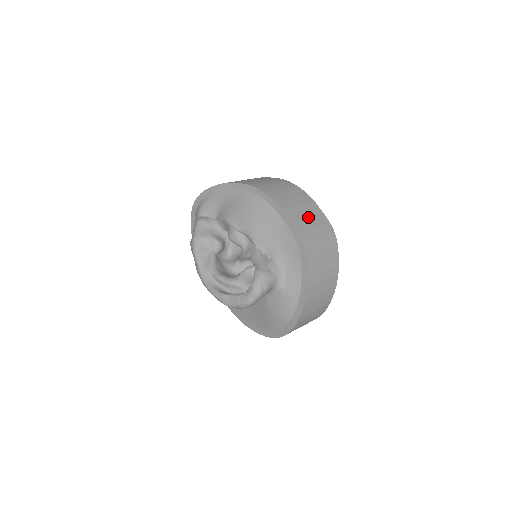
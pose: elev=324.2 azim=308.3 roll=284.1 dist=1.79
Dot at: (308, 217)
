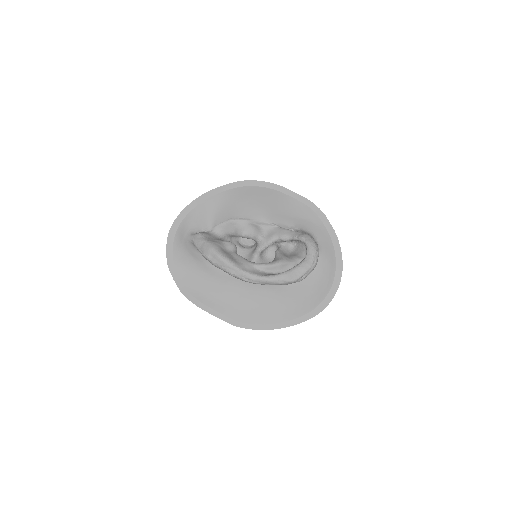
Dot at: occluded
